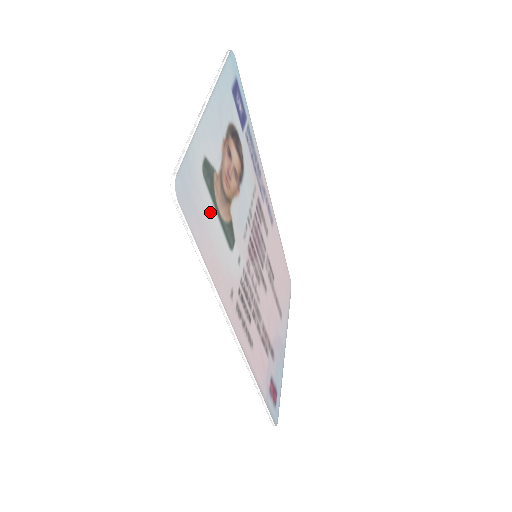
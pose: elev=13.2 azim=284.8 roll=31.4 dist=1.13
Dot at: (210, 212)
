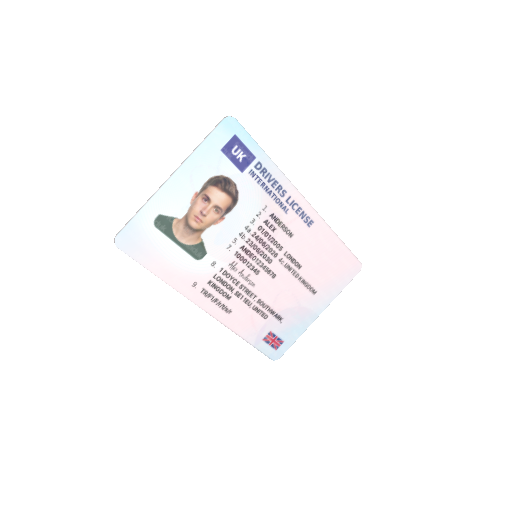
Dot at: (164, 244)
